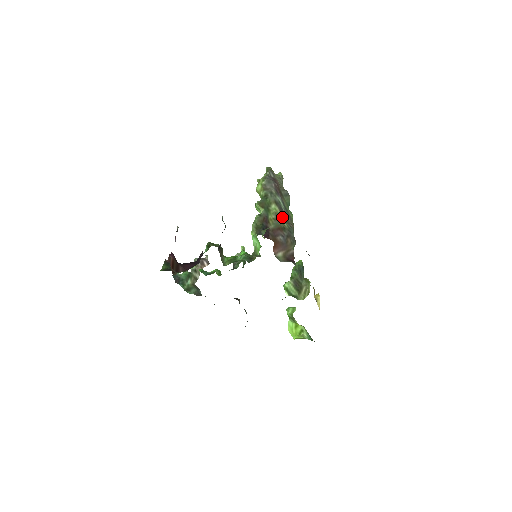
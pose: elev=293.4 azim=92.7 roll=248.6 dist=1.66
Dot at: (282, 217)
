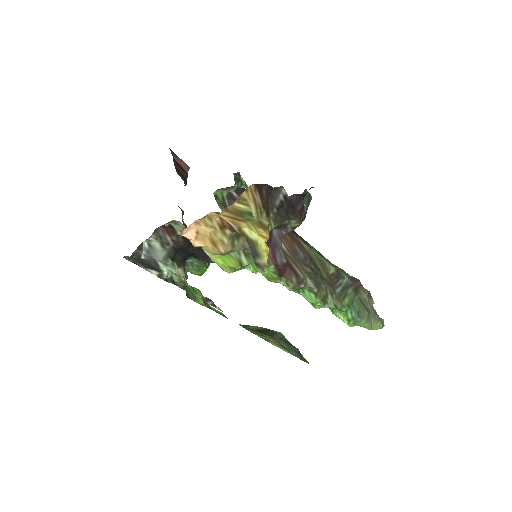
Dot at: (330, 276)
